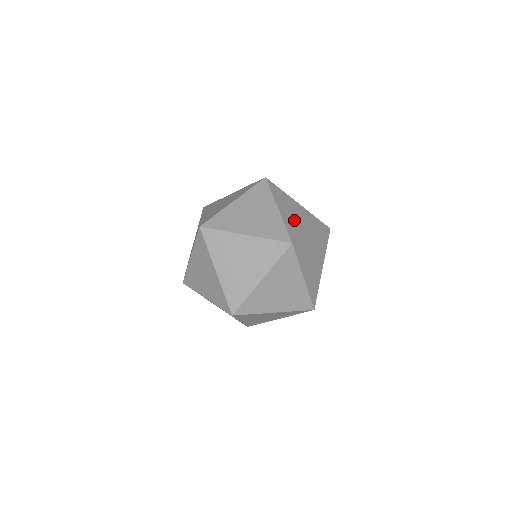
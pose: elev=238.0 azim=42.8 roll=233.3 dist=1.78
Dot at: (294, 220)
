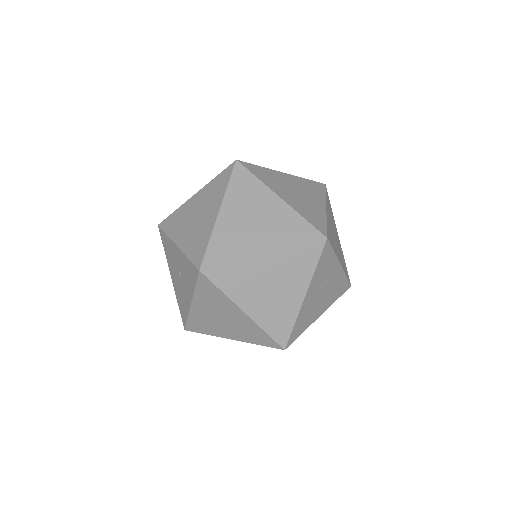
Dot at: (333, 233)
